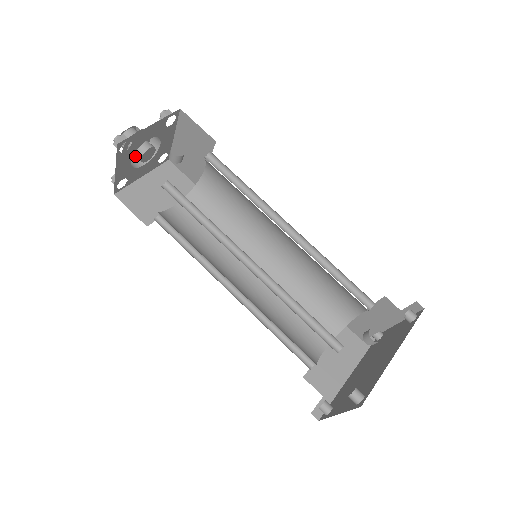
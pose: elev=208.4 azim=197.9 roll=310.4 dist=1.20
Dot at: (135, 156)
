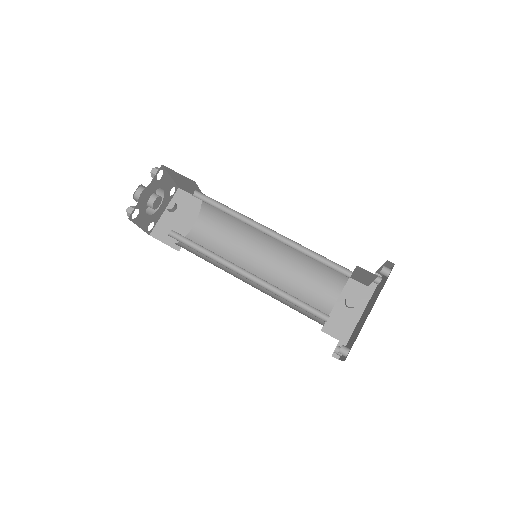
Dot at: occluded
